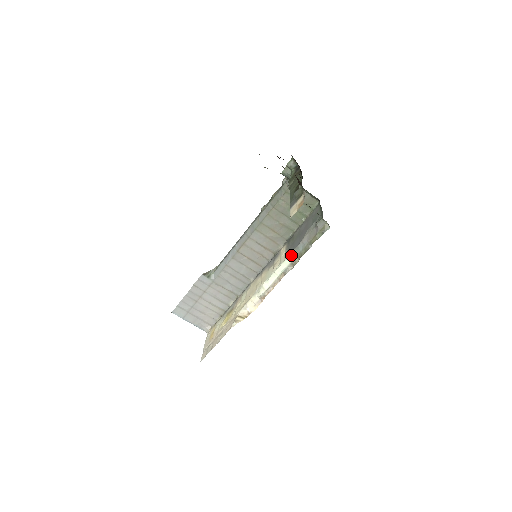
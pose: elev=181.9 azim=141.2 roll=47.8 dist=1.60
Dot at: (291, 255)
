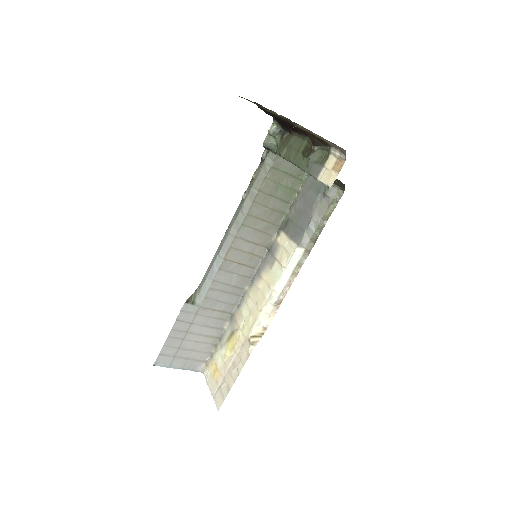
Dot at: (303, 240)
